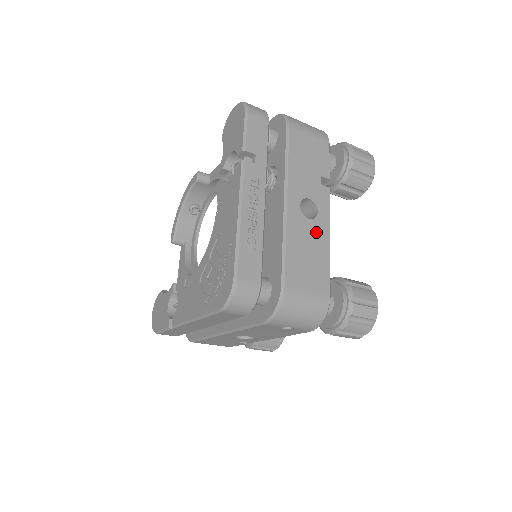
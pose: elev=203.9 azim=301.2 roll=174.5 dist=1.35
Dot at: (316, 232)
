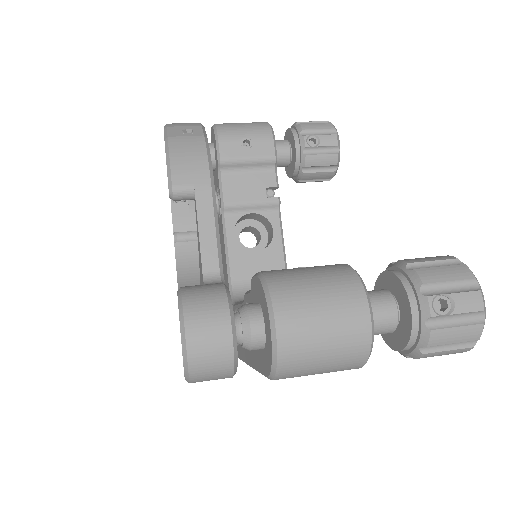
Dot at: occluded
